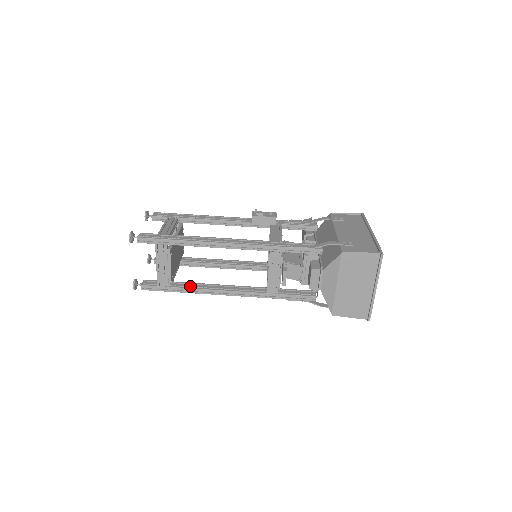
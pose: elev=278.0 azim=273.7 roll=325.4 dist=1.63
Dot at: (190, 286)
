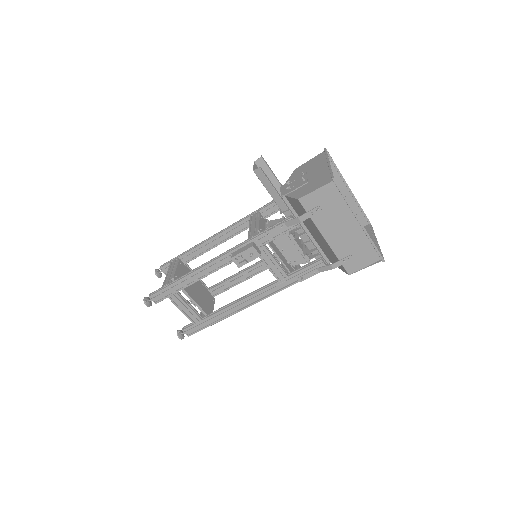
Dot at: (226, 288)
